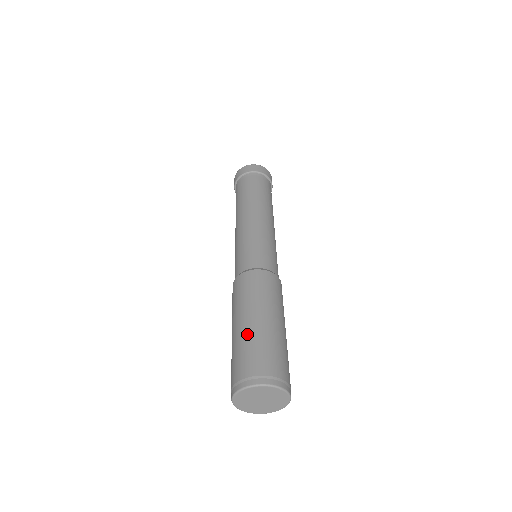
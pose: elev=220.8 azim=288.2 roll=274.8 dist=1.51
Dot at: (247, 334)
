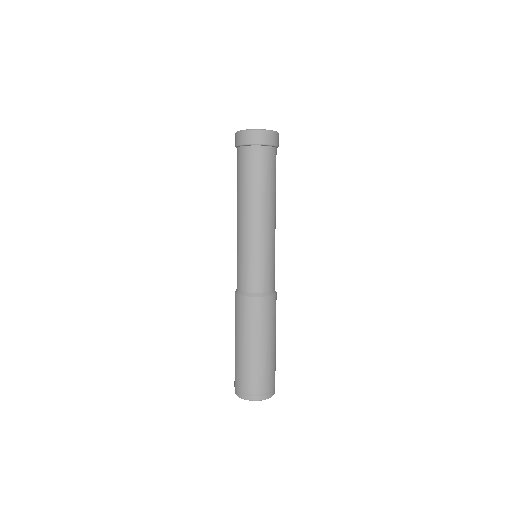
Dot at: (241, 358)
